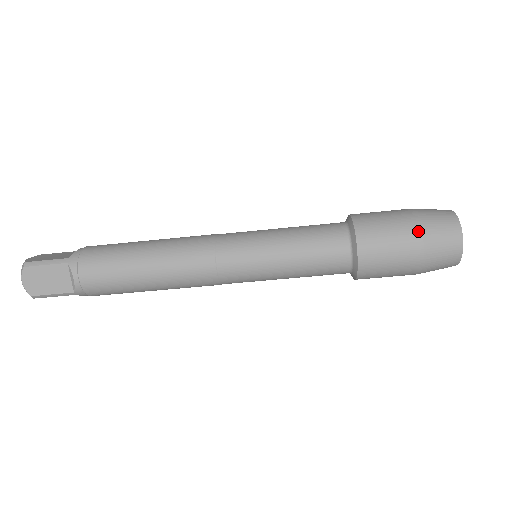
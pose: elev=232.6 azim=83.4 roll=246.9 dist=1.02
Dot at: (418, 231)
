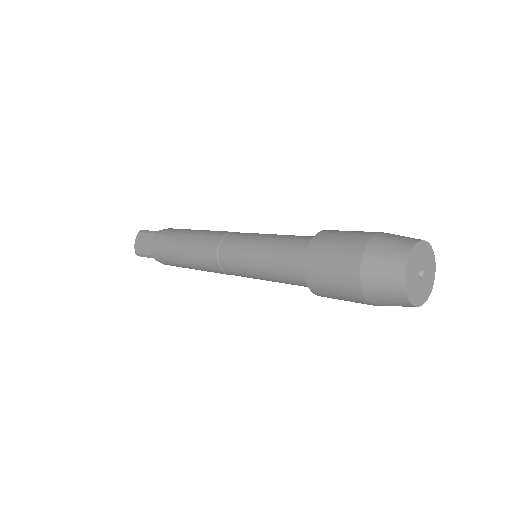
Dot at: (362, 299)
